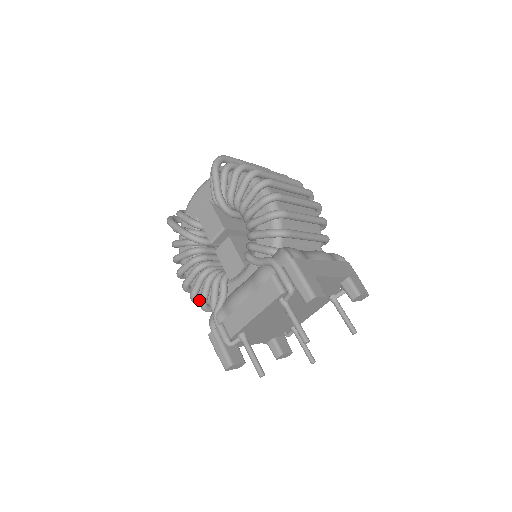
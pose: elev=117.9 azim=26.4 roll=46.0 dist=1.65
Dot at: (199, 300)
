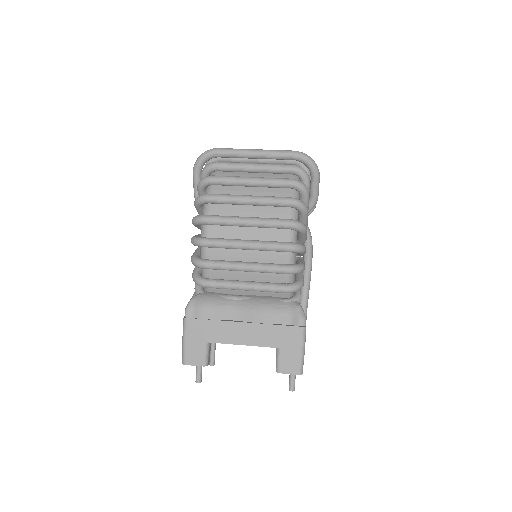
Dot at: occluded
